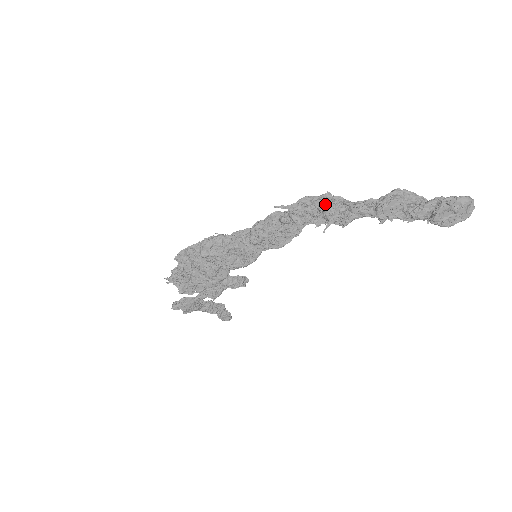
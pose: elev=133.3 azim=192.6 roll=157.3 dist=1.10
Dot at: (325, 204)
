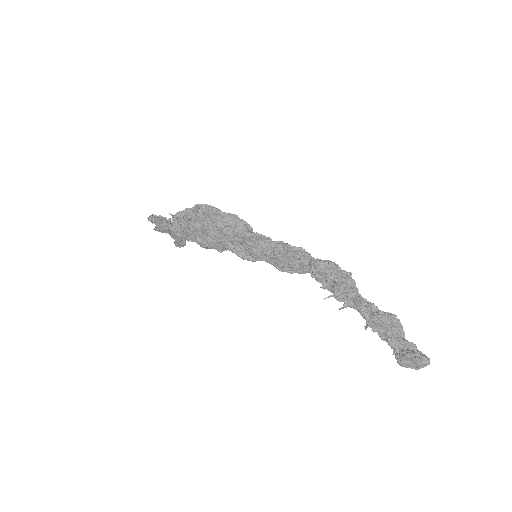
Dot at: (342, 281)
